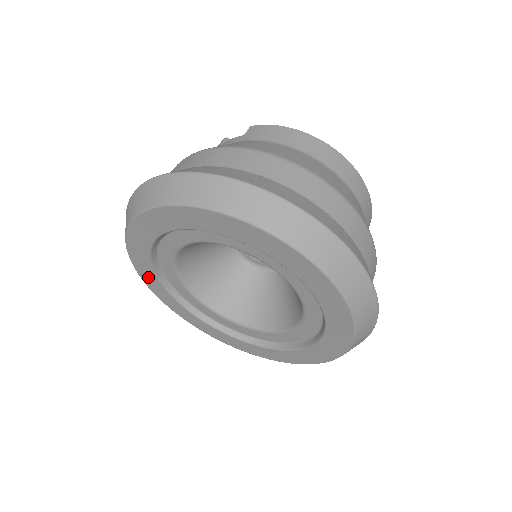
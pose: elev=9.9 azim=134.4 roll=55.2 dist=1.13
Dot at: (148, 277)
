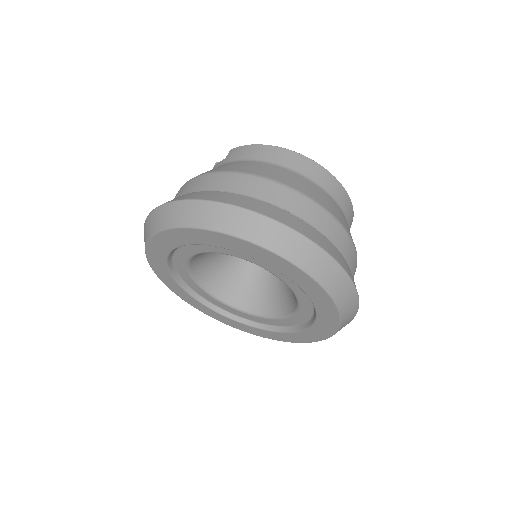
Dot at: (176, 289)
